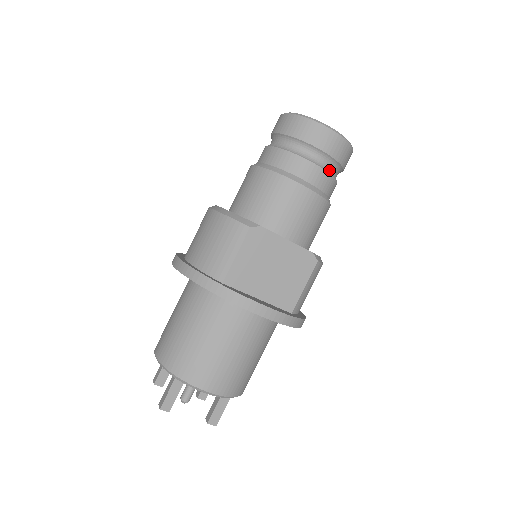
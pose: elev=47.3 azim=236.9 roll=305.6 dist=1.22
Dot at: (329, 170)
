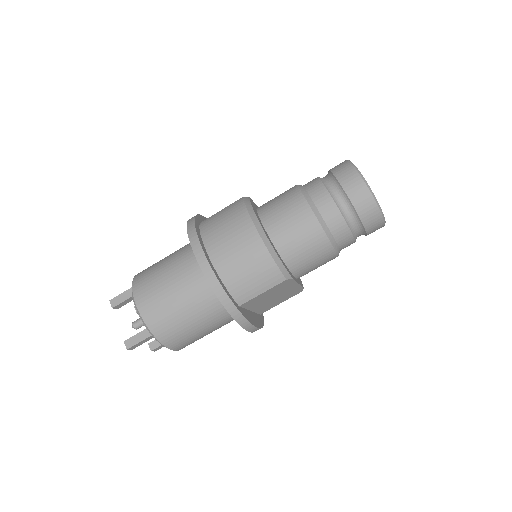
Dot at: occluded
